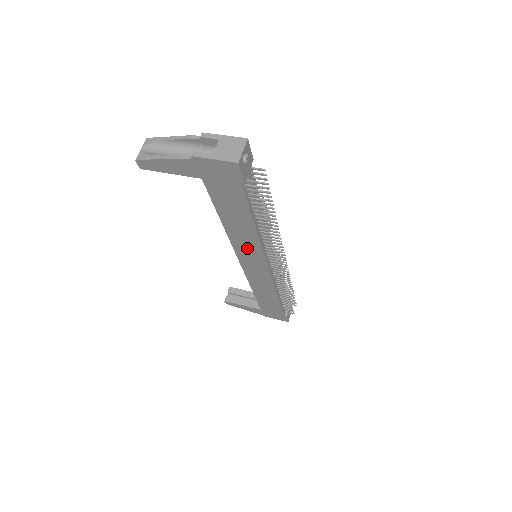
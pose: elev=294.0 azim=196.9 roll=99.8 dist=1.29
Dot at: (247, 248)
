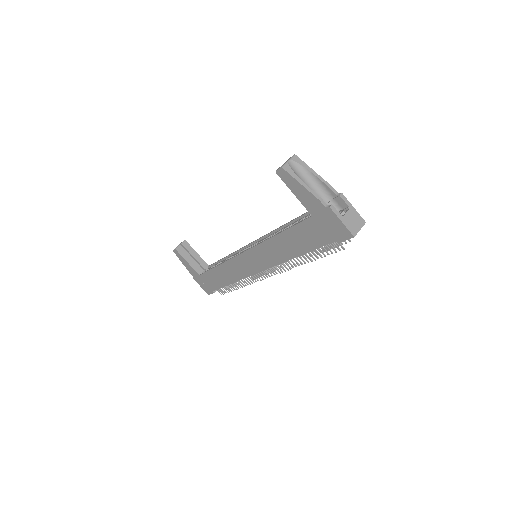
Dot at: (267, 255)
